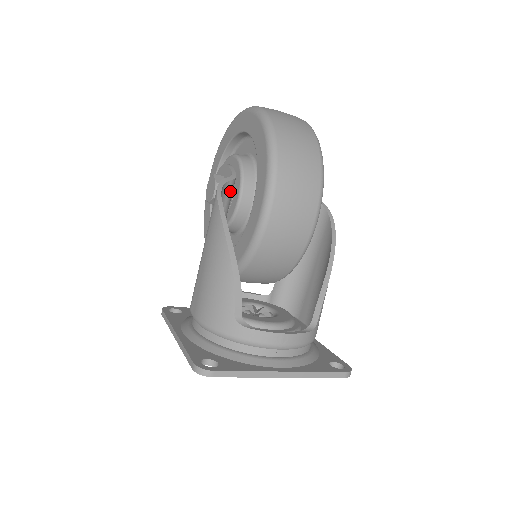
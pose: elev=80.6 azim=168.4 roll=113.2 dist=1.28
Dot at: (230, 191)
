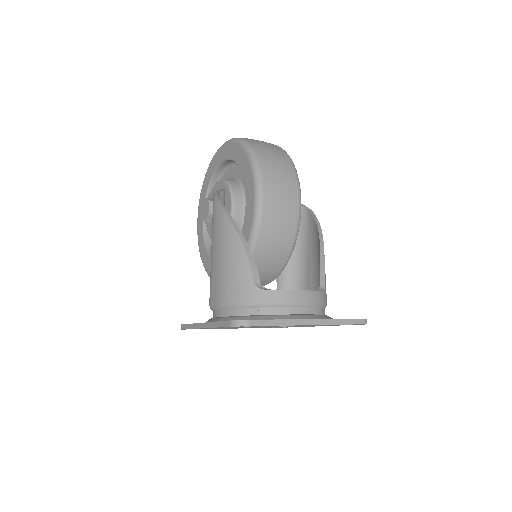
Dot at: (223, 201)
